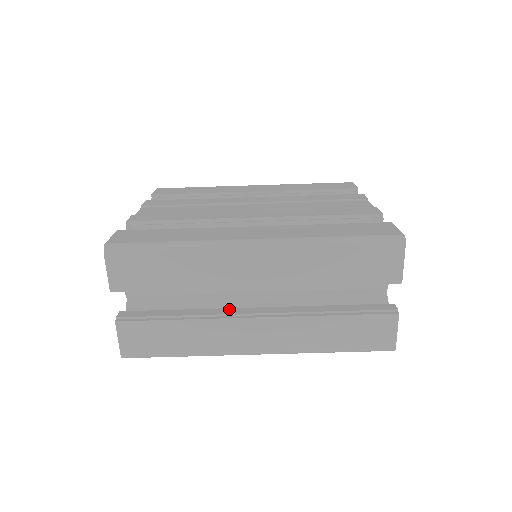
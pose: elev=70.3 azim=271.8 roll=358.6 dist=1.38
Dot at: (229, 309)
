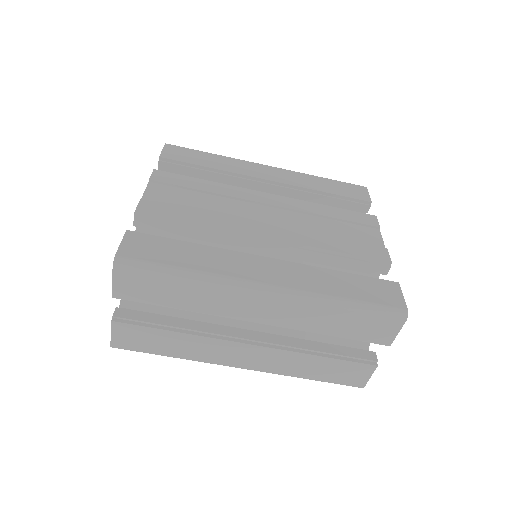
Dot at: (224, 327)
